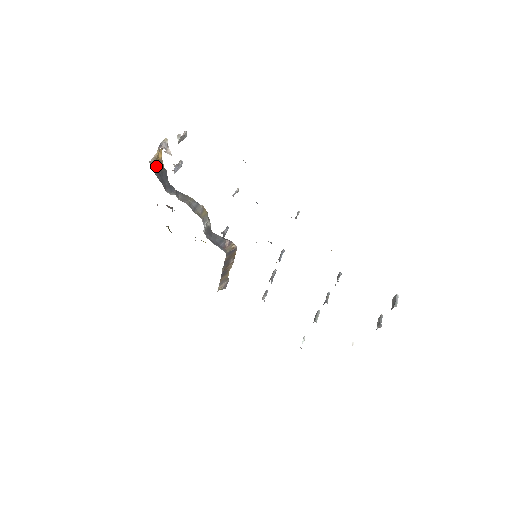
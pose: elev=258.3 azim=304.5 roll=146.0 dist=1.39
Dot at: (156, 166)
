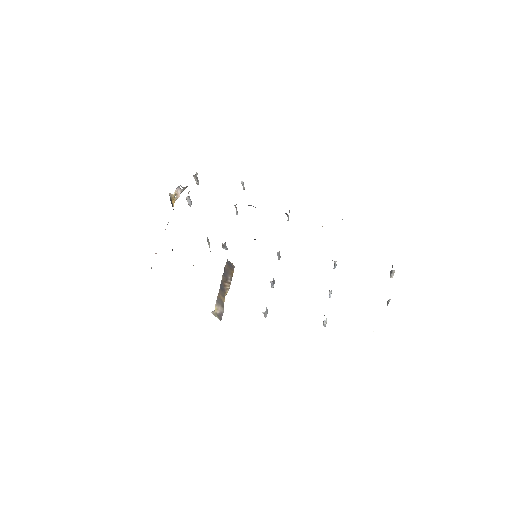
Dot at: (171, 201)
